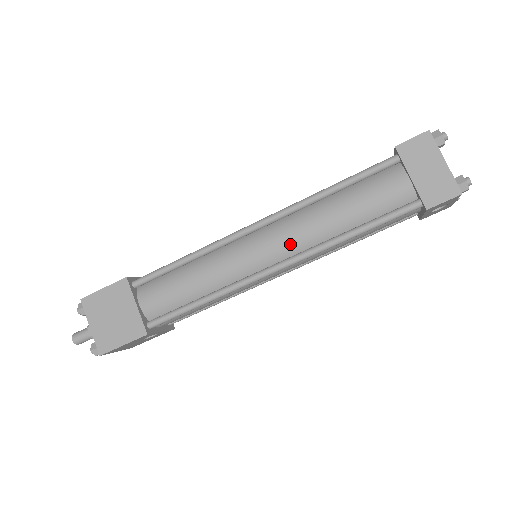
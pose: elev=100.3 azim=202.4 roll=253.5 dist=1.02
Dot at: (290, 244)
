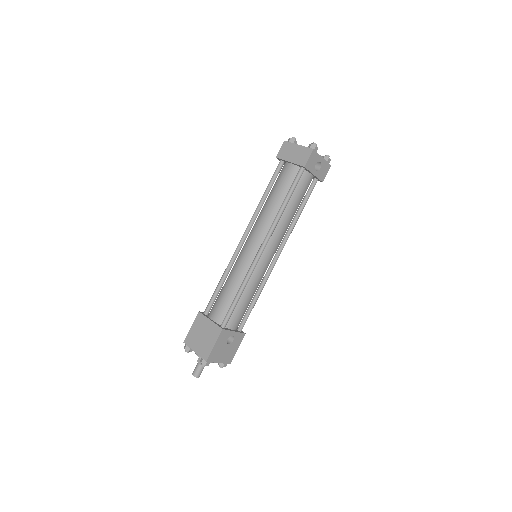
Dot at: (261, 232)
